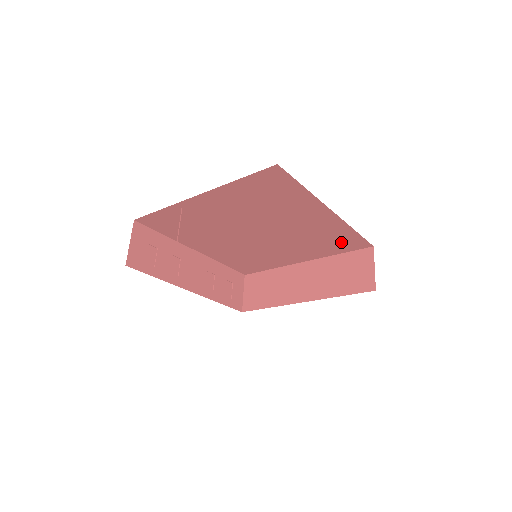
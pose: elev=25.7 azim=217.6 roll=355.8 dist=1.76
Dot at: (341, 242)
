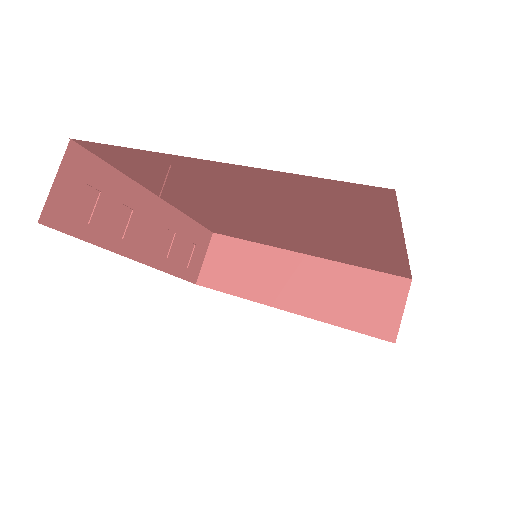
Dot at: (375, 263)
